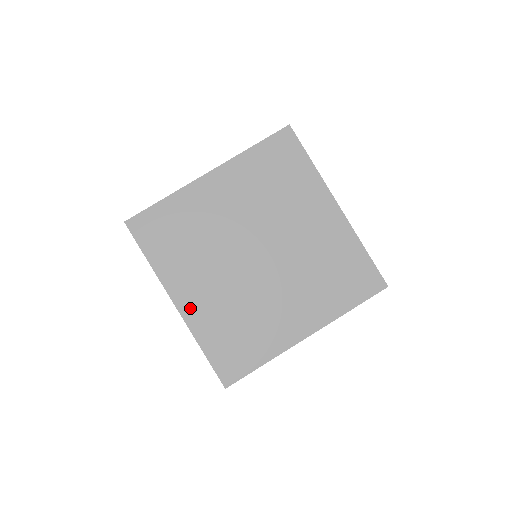
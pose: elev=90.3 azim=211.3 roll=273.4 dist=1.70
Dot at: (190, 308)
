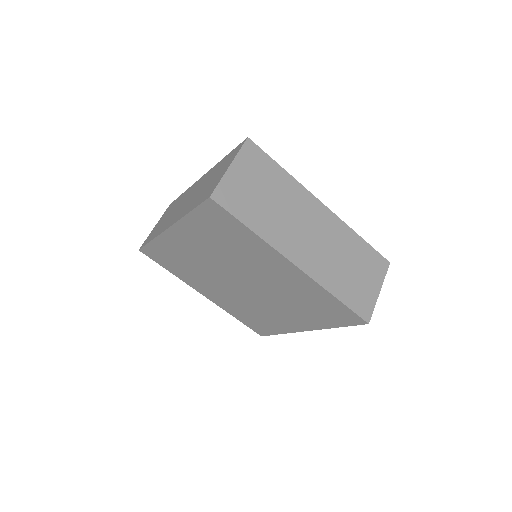
Dot at: (214, 299)
